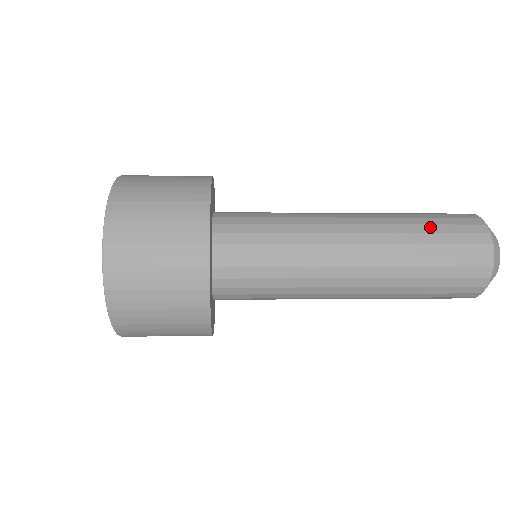
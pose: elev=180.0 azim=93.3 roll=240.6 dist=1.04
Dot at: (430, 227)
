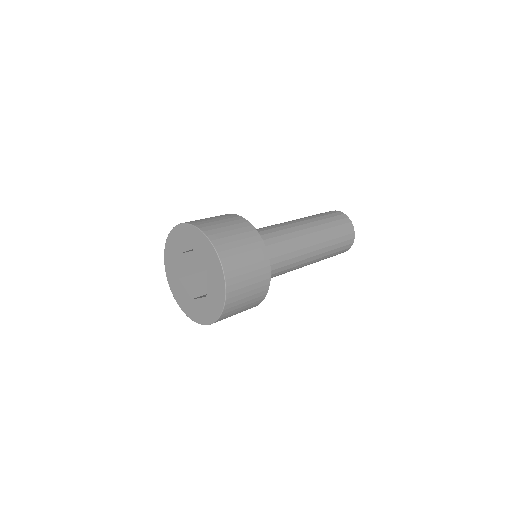
Dot at: (327, 219)
